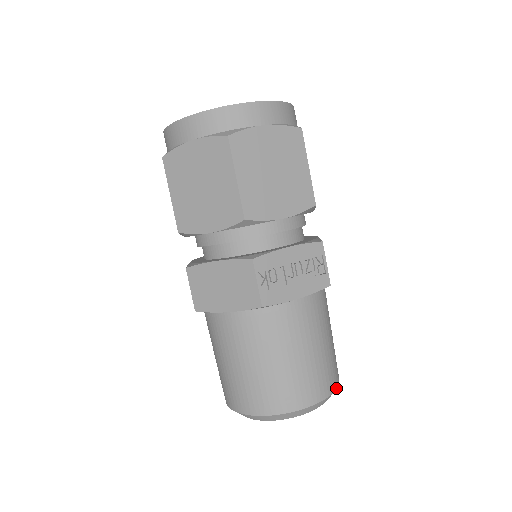
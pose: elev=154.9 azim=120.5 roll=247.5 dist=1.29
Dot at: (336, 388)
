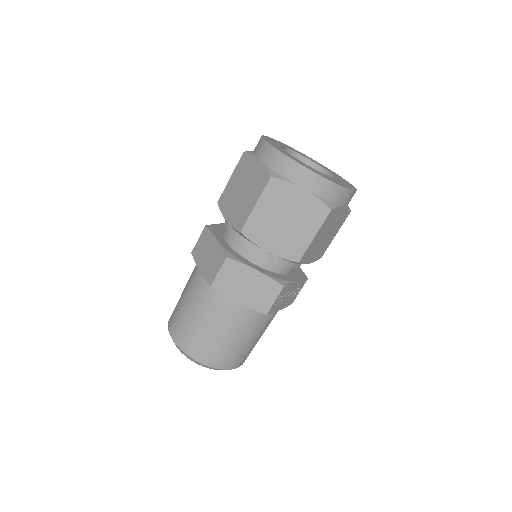
Dot at: occluded
